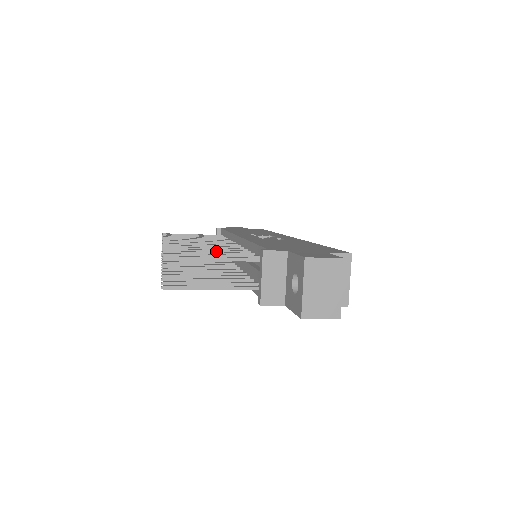
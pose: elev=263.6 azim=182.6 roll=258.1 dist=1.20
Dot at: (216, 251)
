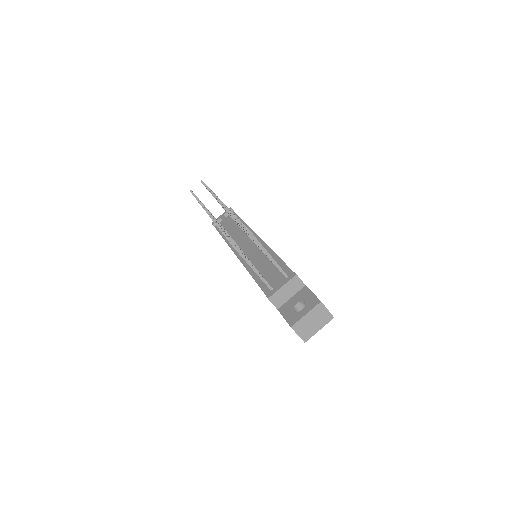
Dot at: occluded
